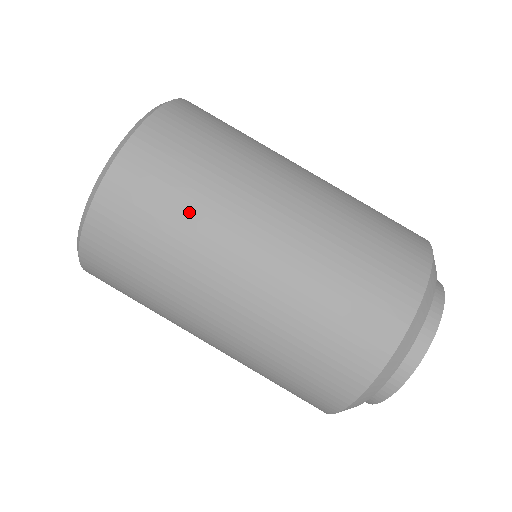
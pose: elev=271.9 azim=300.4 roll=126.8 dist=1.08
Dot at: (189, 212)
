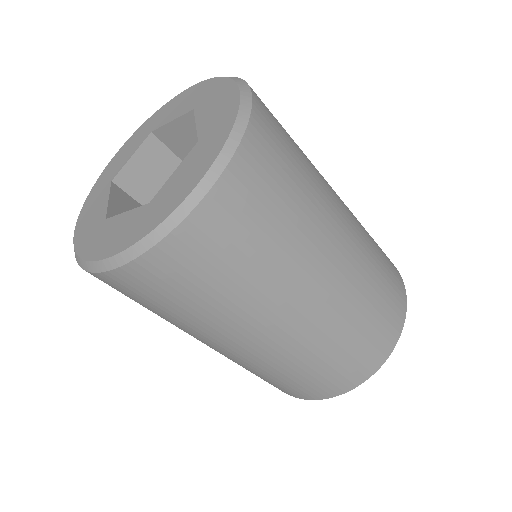
Dot at: (216, 305)
